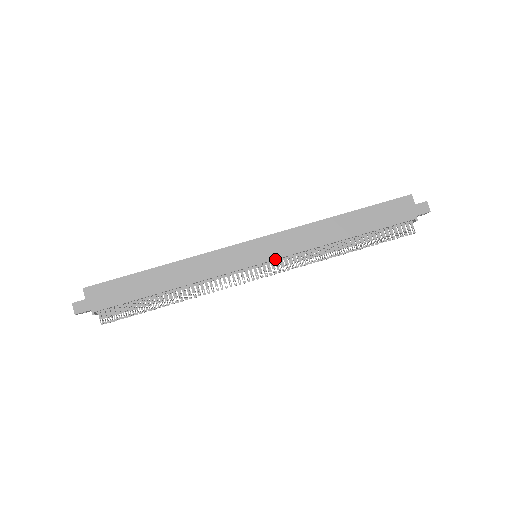
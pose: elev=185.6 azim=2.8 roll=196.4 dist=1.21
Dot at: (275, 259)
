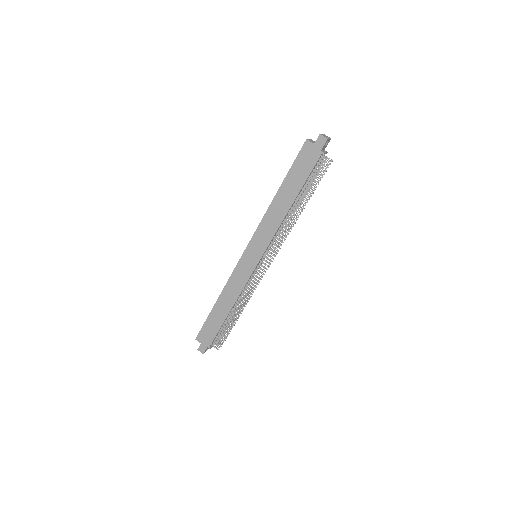
Dot at: (264, 252)
